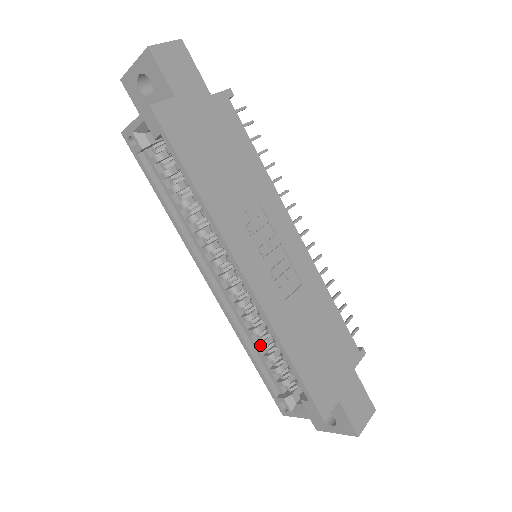
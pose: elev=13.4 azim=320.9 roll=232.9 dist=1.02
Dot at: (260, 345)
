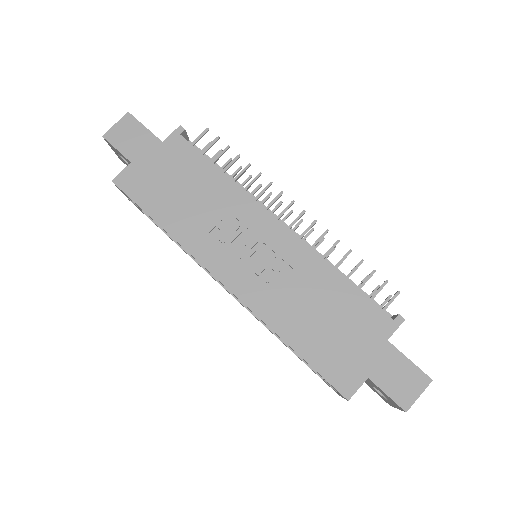
Dot at: occluded
